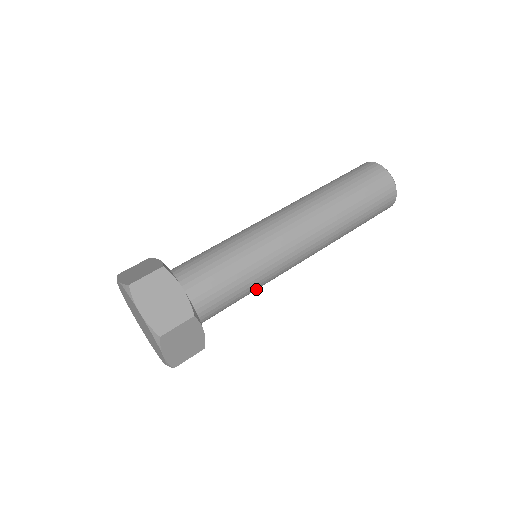
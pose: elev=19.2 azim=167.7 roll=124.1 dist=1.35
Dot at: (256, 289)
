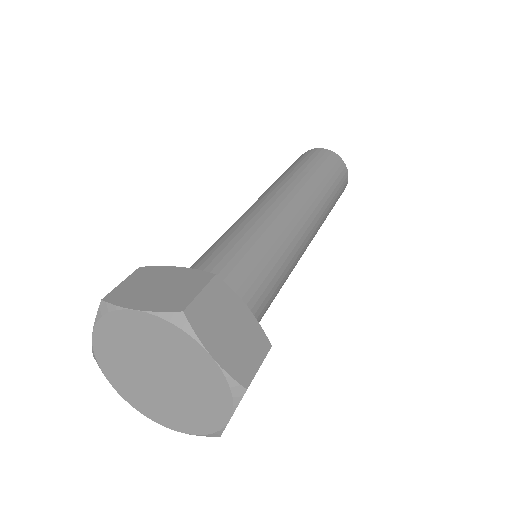
Dot at: (282, 272)
